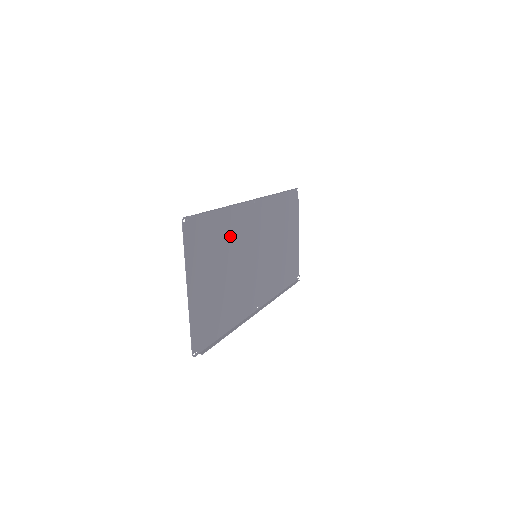
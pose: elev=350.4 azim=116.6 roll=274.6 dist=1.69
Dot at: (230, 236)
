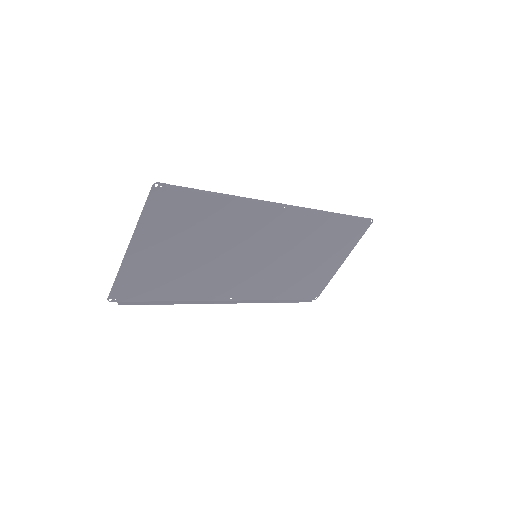
Dot at: (224, 224)
